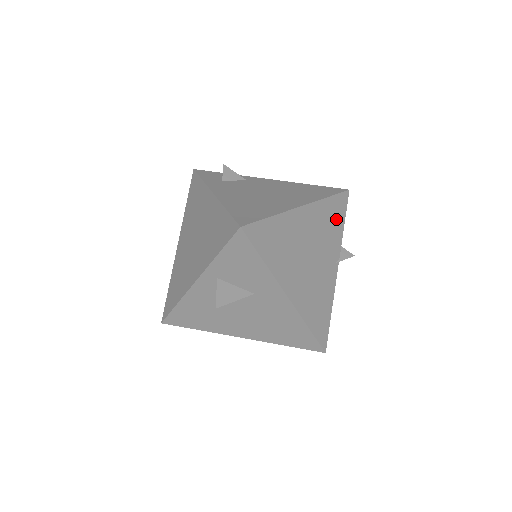
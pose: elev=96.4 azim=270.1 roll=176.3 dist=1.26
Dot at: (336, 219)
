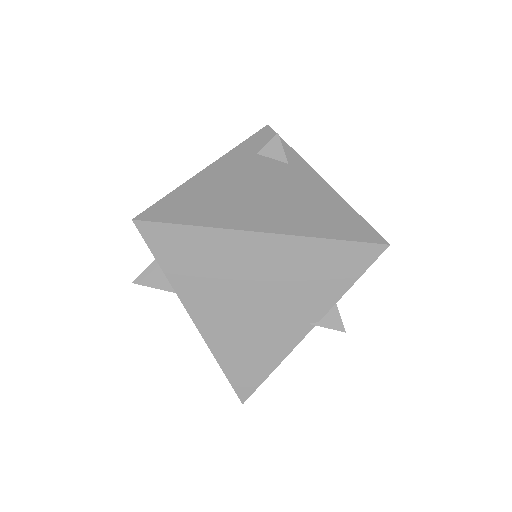
Dot at: (334, 272)
